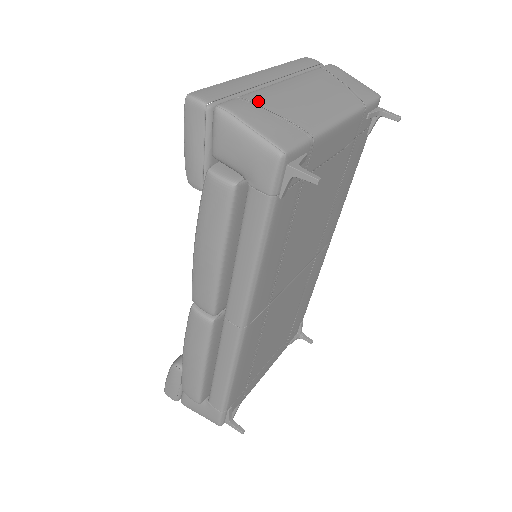
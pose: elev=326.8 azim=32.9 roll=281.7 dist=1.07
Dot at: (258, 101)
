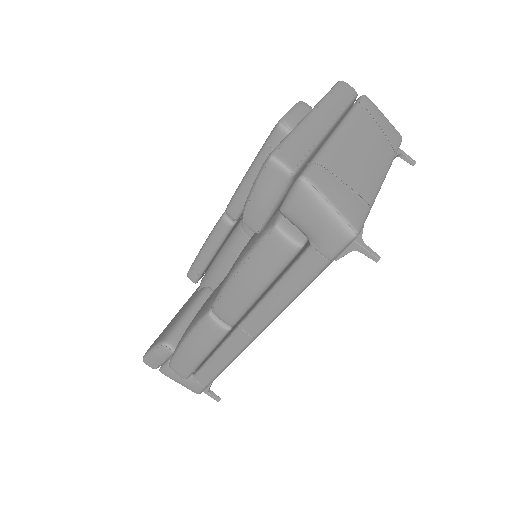
Dot at: (331, 167)
